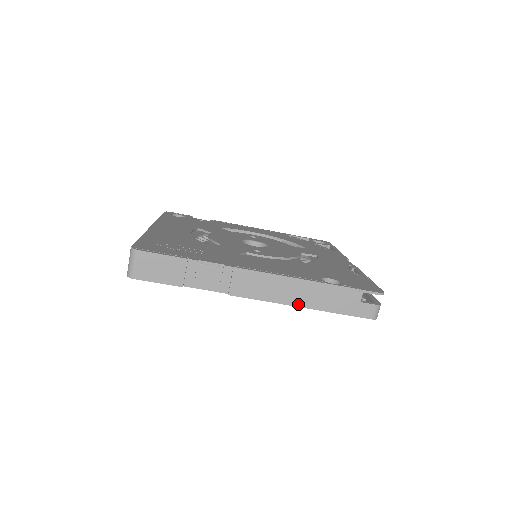
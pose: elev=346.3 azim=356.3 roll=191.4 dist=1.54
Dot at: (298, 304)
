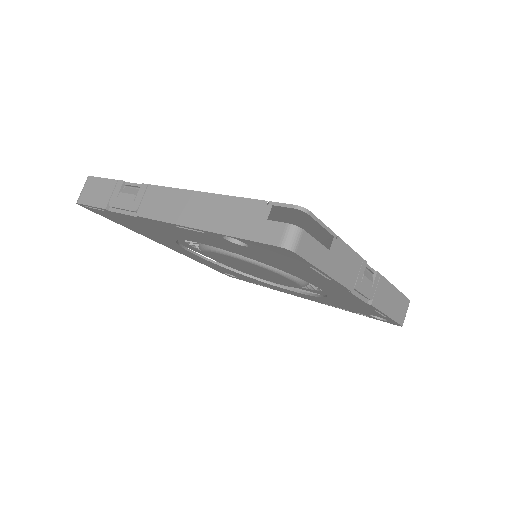
Dot at: (195, 225)
